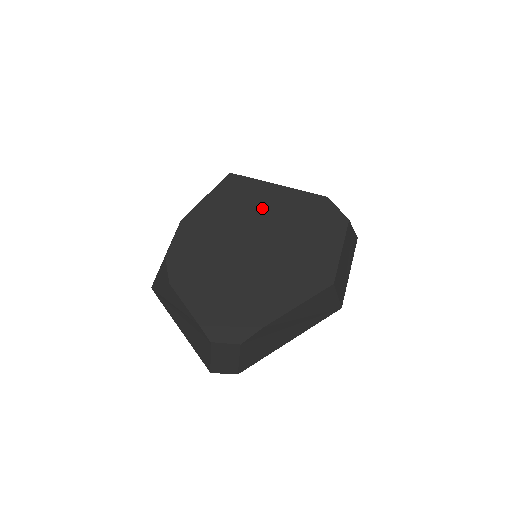
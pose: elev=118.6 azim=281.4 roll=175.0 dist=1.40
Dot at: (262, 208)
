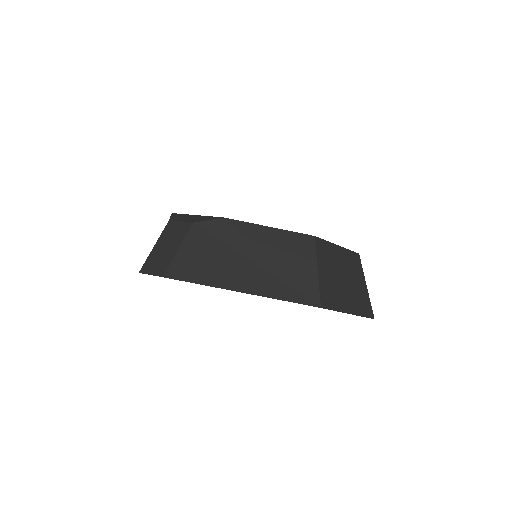
Dot at: occluded
